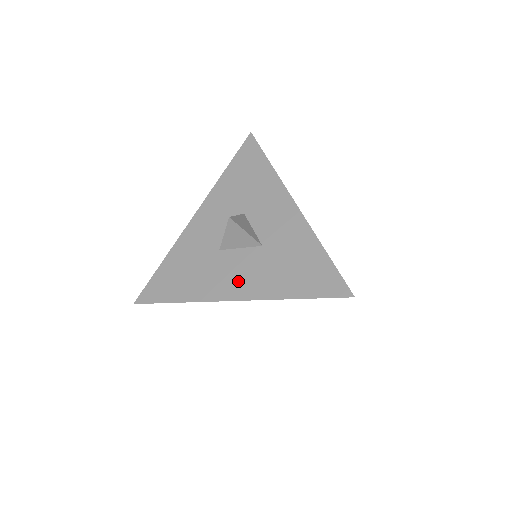
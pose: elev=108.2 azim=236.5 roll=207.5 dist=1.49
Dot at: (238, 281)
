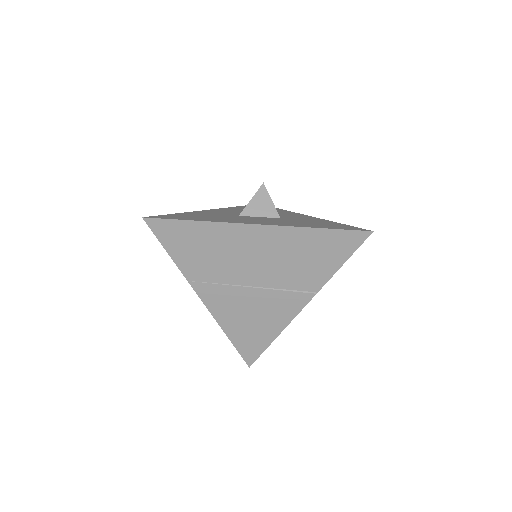
Dot at: (260, 221)
